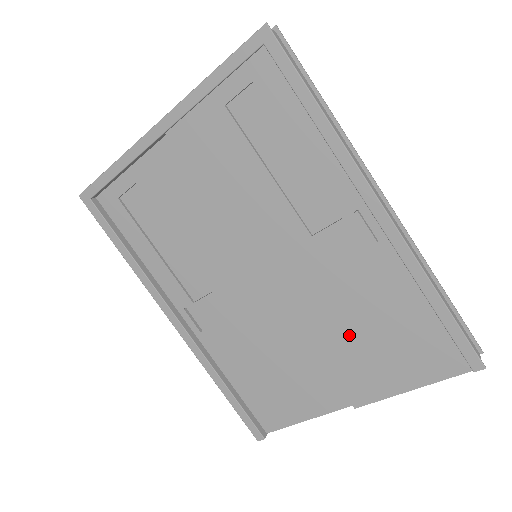
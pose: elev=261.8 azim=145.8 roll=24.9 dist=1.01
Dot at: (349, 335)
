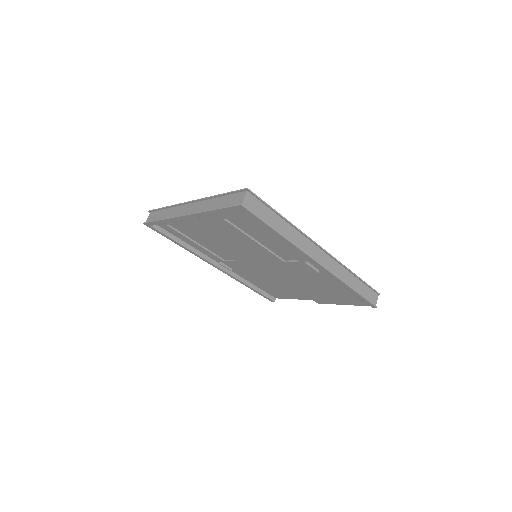
Dot at: (311, 288)
